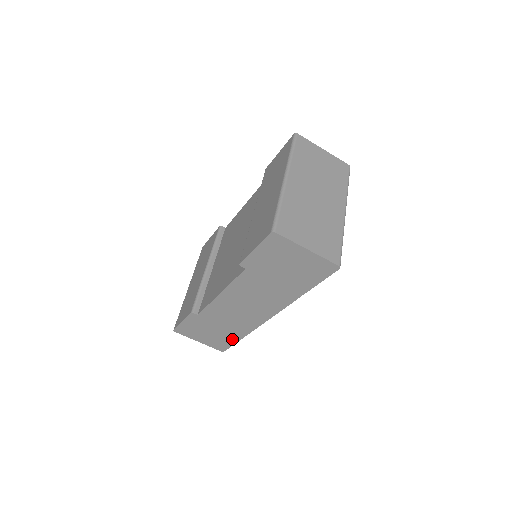
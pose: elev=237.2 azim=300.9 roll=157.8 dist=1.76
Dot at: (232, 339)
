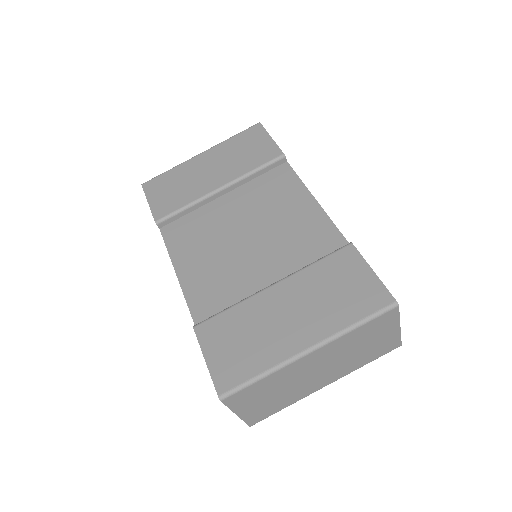
Dot at: occluded
